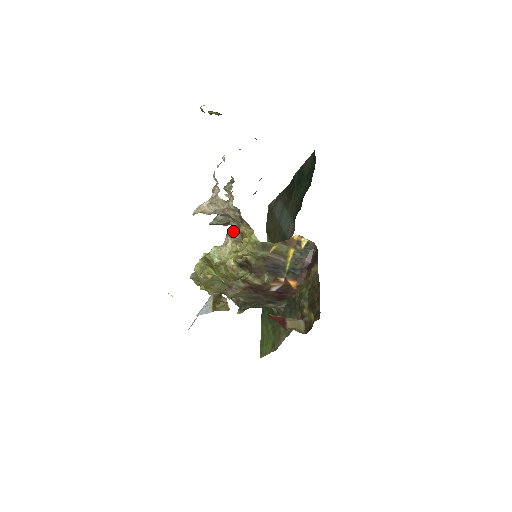
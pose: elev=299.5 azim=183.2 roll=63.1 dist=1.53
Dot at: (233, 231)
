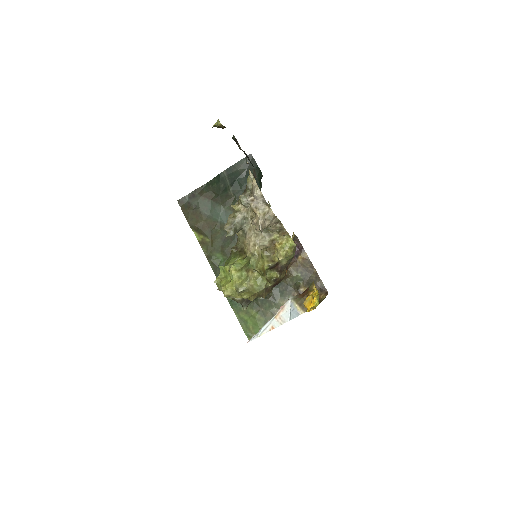
Dot at: (264, 240)
